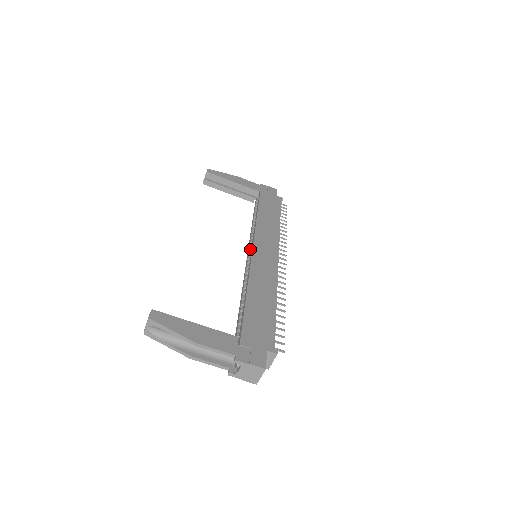
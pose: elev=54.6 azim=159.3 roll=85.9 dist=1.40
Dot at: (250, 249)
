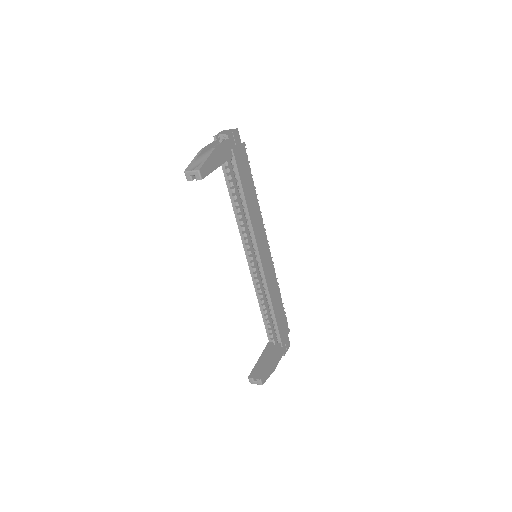
Dot at: (249, 249)
